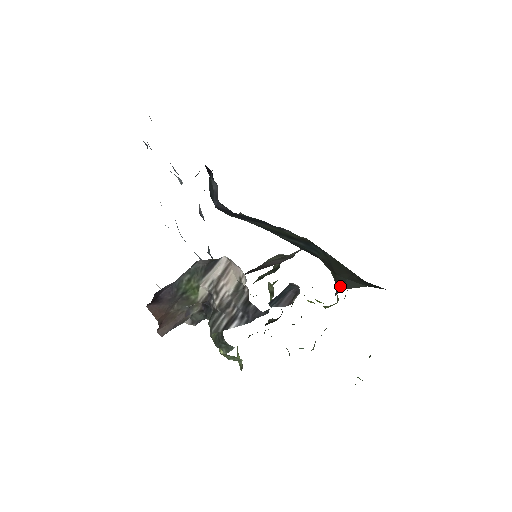
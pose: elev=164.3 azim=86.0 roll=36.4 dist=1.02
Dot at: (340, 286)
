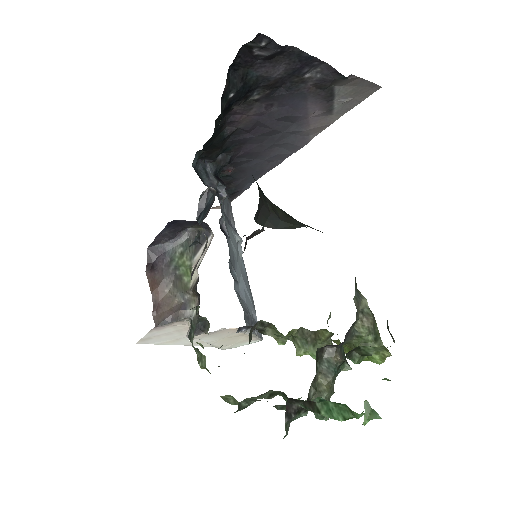
Dot at: (290, 225)
